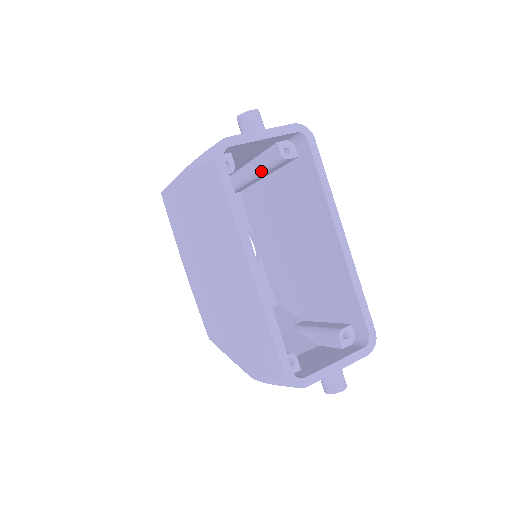
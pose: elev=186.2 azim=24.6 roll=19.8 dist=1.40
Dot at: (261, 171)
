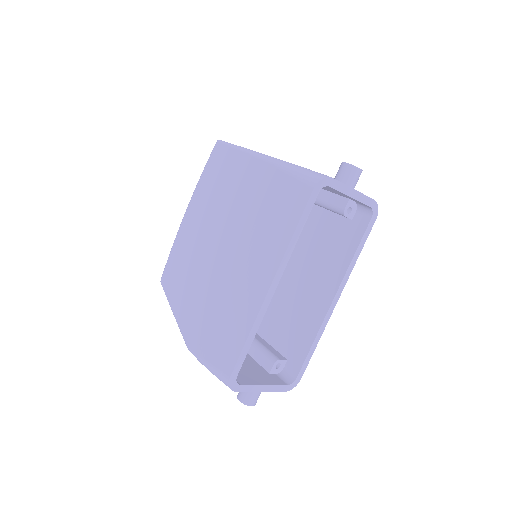
Dot at: occluded
